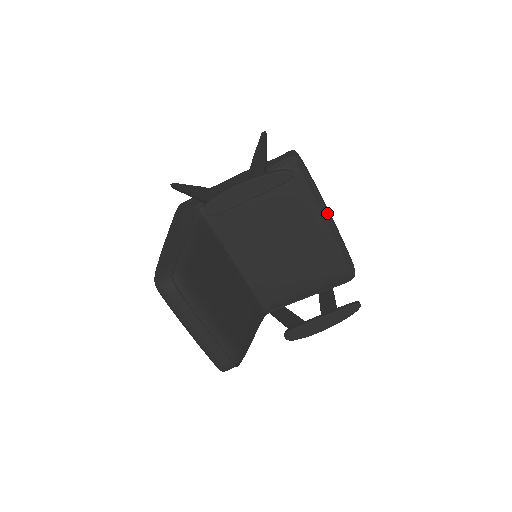
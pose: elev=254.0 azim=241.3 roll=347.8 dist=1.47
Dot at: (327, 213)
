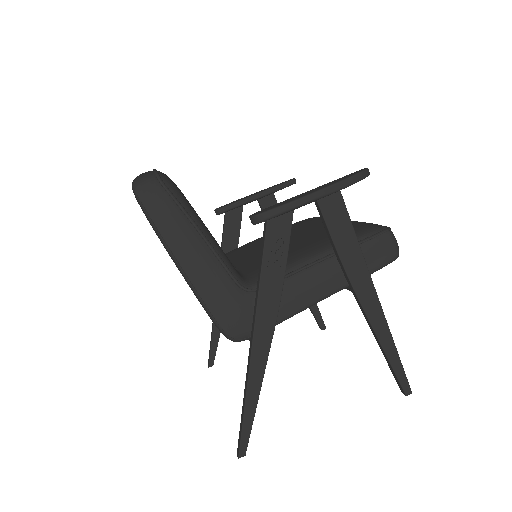
Dot at: occluded
